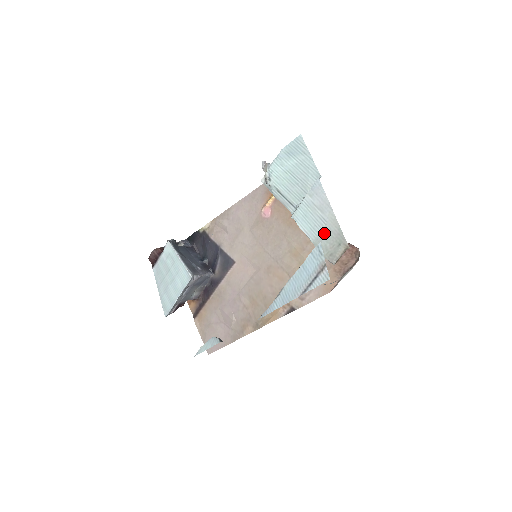
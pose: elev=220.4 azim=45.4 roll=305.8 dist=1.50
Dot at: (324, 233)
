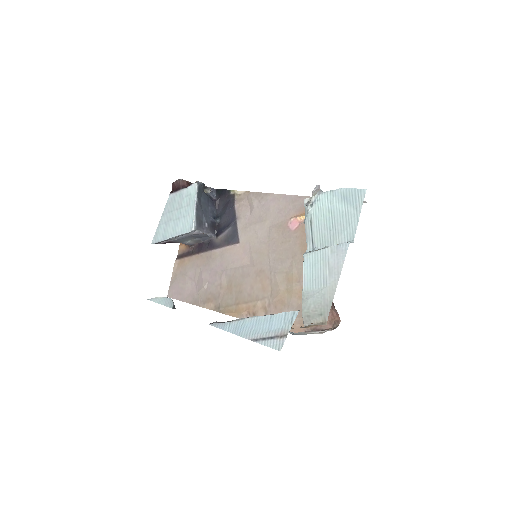
Dot at: (317, 293)
